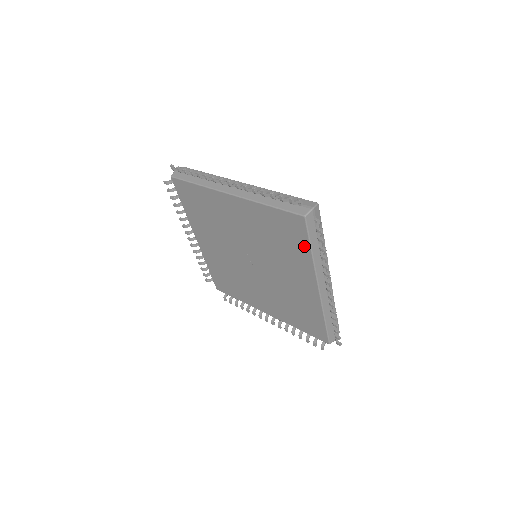
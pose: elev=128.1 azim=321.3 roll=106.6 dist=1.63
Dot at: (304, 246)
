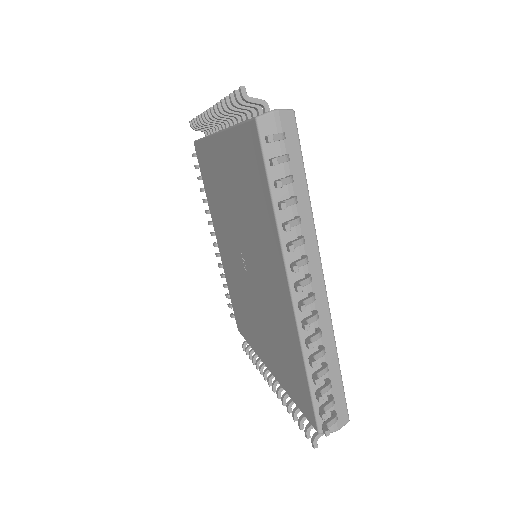
Dot at: (265, 191)
